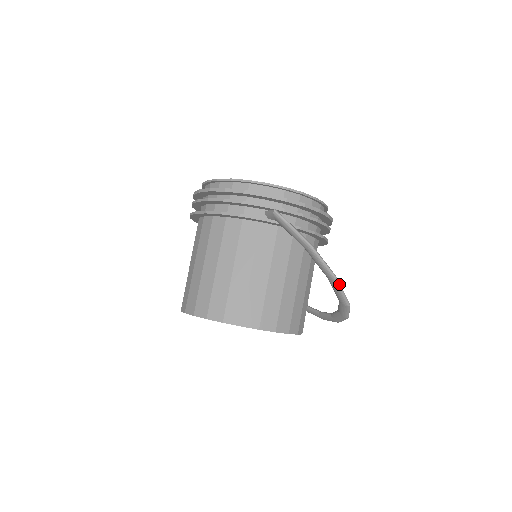
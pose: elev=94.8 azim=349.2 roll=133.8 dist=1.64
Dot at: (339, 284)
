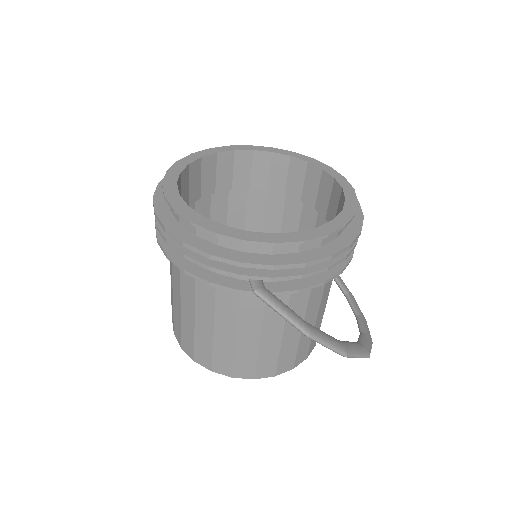
Dot at: (351, 357)
